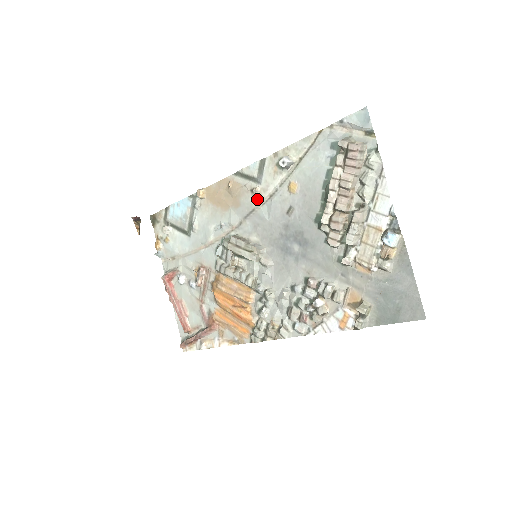
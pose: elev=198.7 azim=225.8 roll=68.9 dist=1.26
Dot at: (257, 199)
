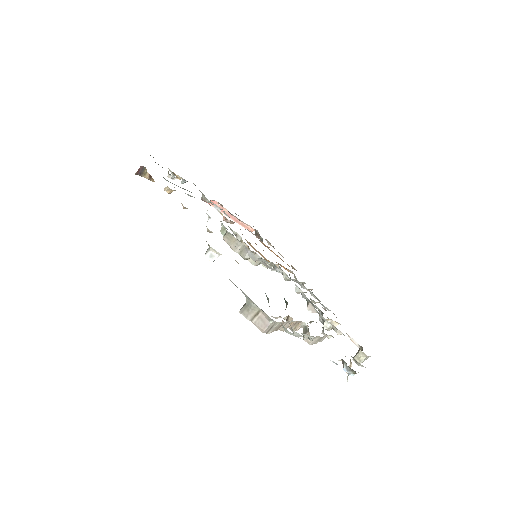
Dot at: occluded
